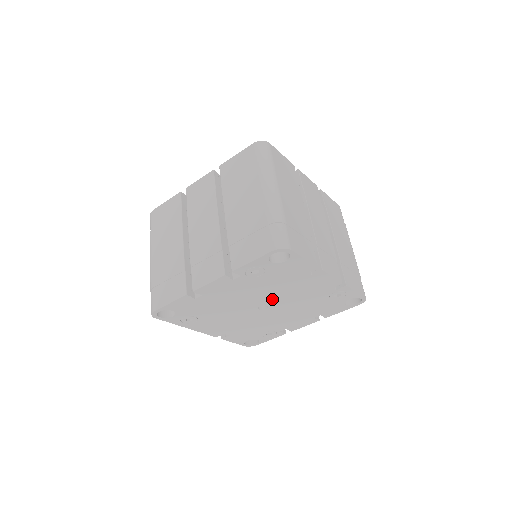
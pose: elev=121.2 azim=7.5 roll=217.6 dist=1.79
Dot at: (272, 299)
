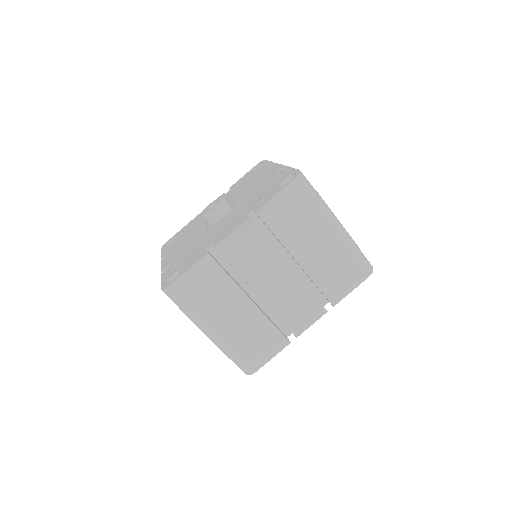
Dot at: occluded
